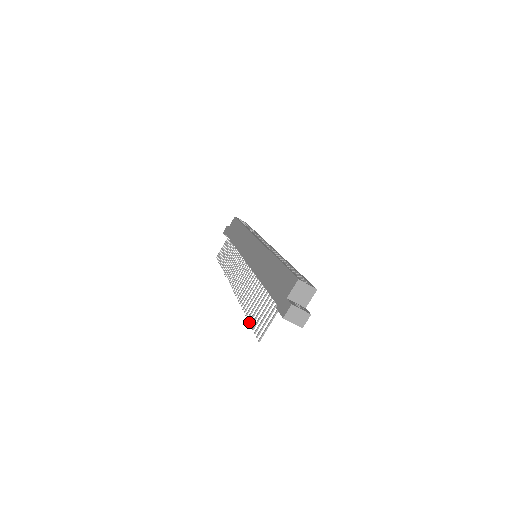
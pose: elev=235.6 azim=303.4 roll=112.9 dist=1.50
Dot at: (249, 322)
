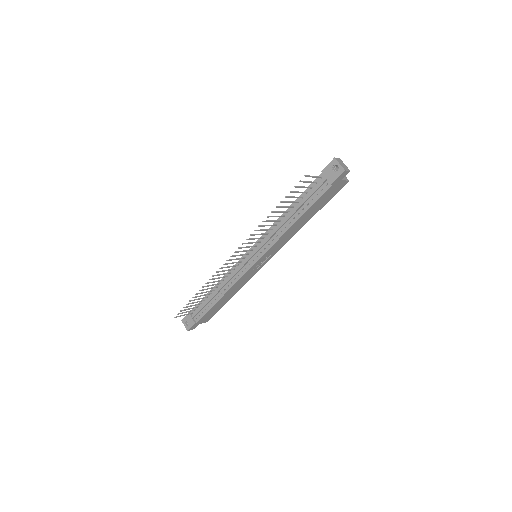
Dot at: (281, 201)
